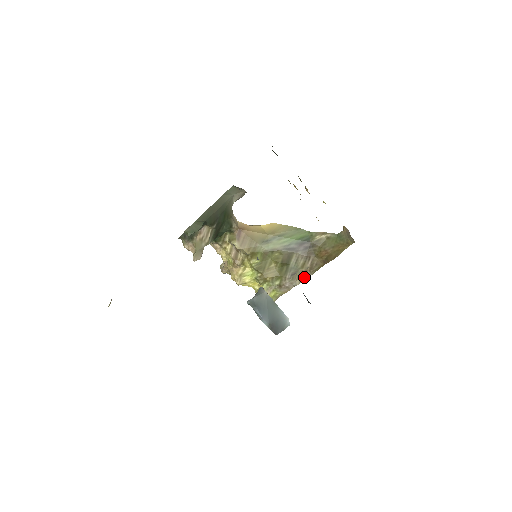
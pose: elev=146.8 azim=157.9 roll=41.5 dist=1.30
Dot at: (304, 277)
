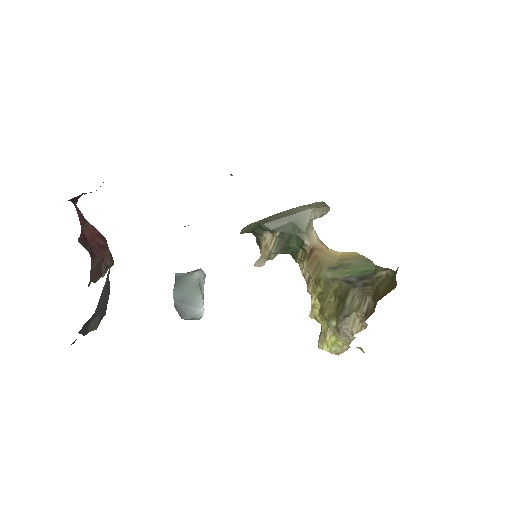
Dot at: (364, 327)
